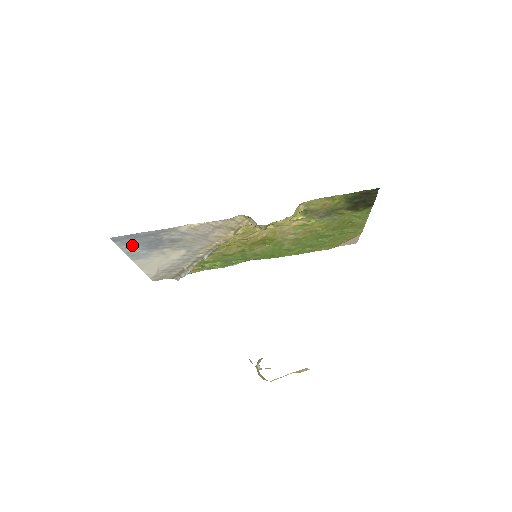
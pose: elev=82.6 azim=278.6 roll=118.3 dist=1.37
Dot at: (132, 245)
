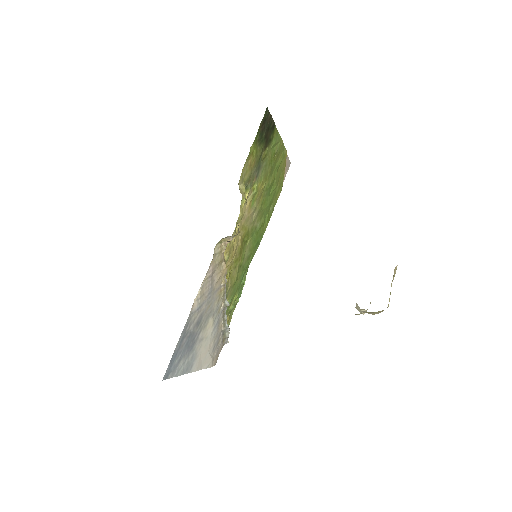
Dot at: (179, 364)
